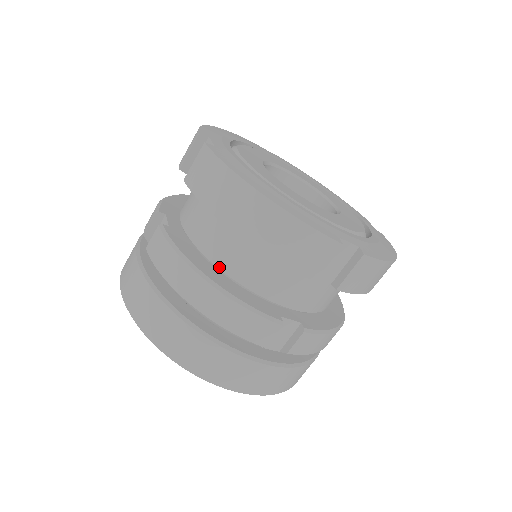
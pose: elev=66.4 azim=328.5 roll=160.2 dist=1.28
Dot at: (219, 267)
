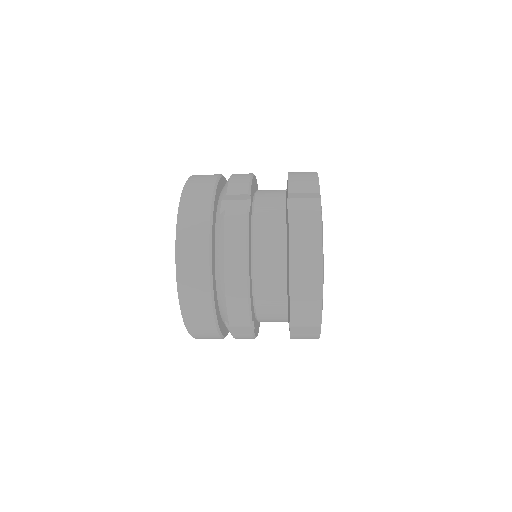
Dot at: occluded
